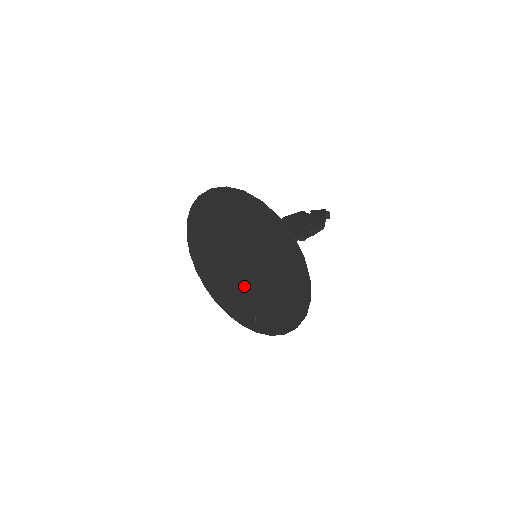
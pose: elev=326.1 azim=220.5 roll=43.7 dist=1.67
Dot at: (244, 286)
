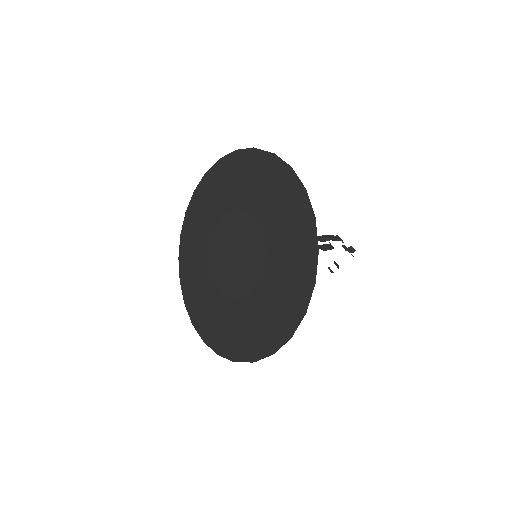
Dot at: (247, 281)
